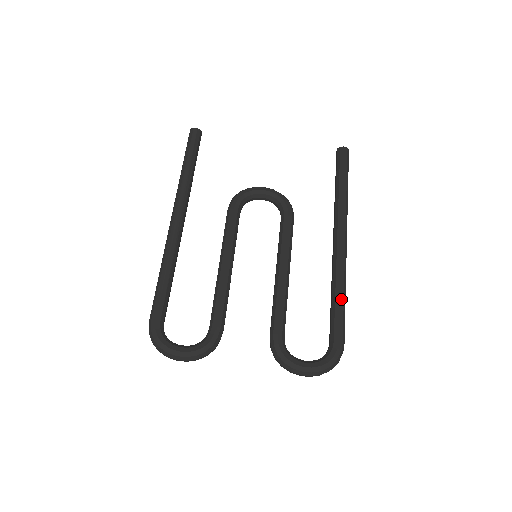
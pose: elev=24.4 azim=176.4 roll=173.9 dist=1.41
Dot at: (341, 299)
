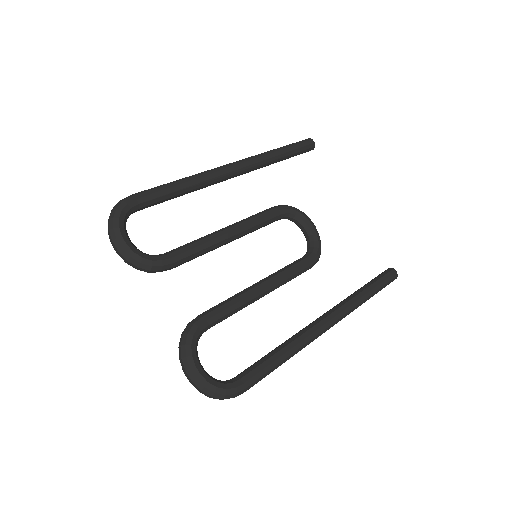
Dot at: (281, 358)
